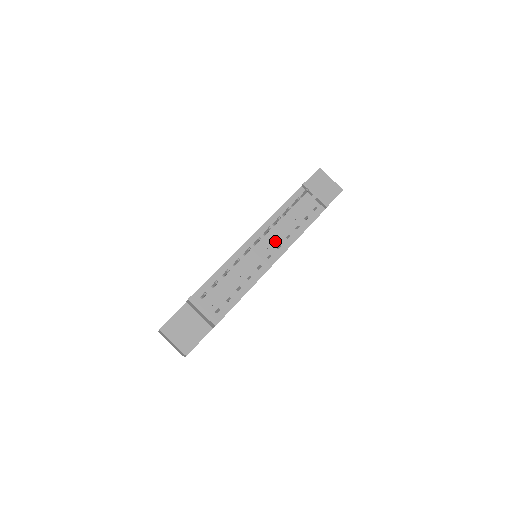
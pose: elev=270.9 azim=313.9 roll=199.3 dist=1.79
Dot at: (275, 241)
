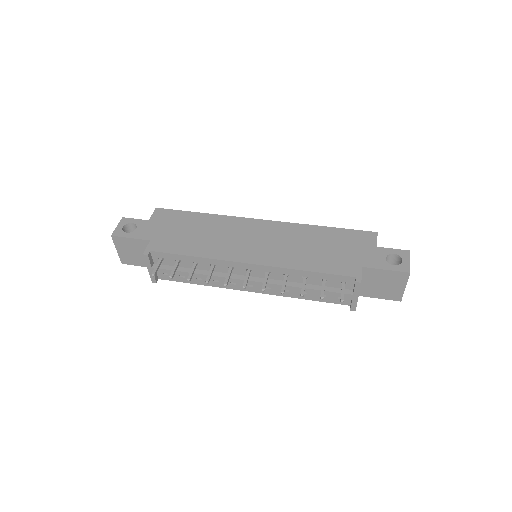
Dot at: occluded
